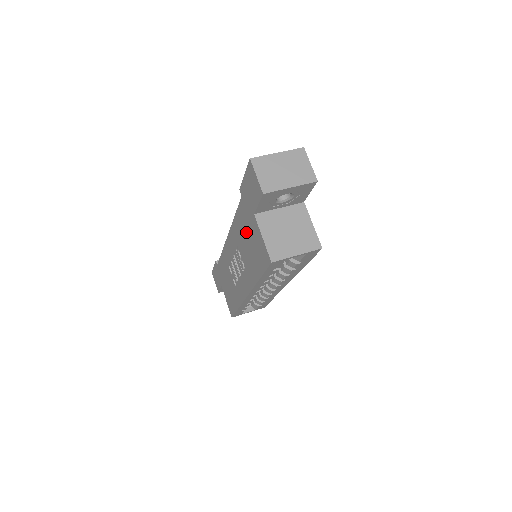
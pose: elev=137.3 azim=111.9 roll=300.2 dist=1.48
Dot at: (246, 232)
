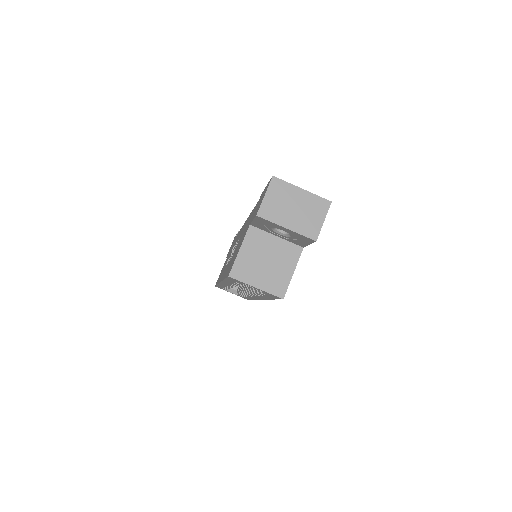
Dot at: (244, 232)
